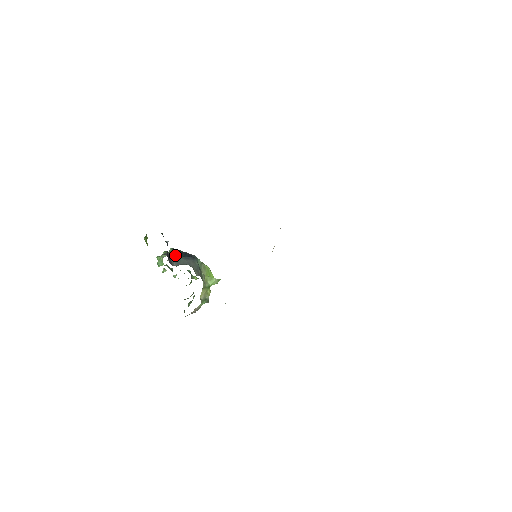
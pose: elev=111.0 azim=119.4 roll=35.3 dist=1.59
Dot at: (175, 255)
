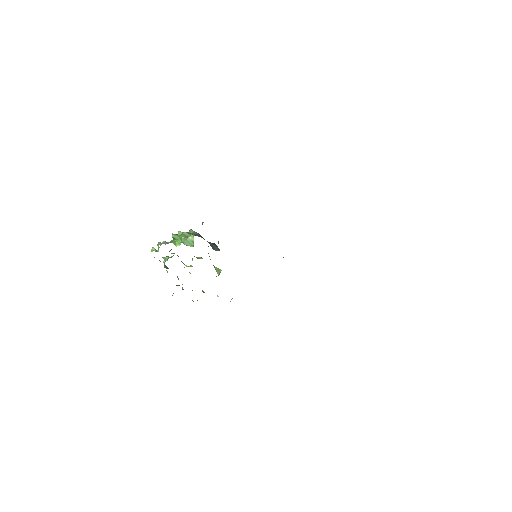
Dot at: occluded
